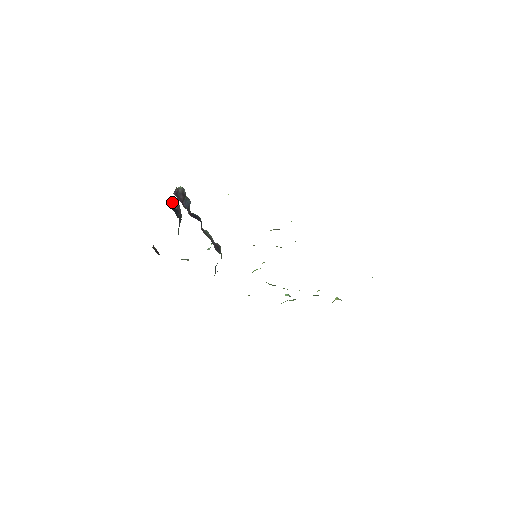
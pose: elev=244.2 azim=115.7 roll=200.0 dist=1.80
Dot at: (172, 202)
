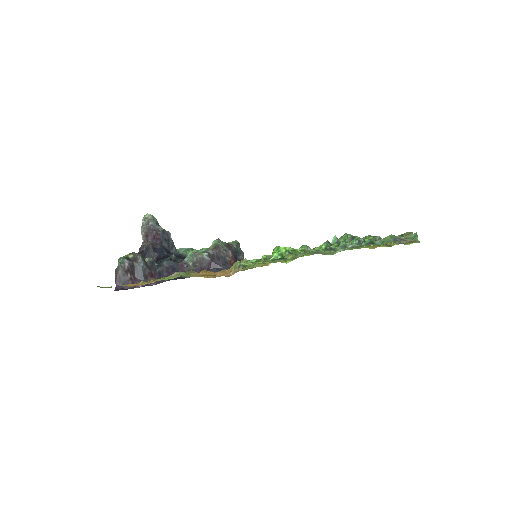
Dot at: (141, 230)
